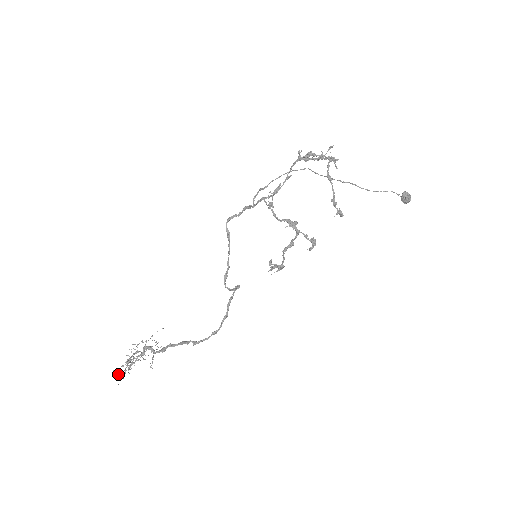
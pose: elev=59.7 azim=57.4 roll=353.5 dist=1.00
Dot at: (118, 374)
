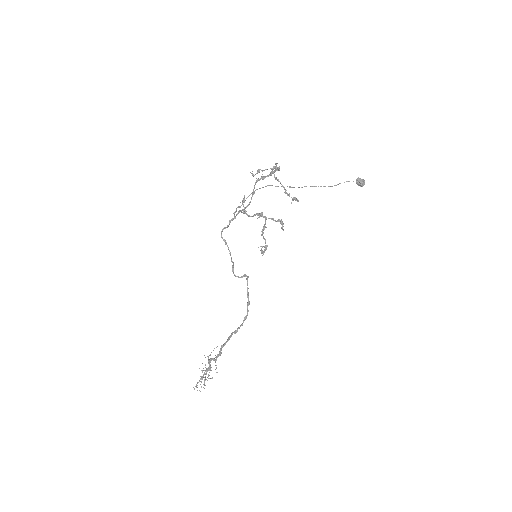
Dot at: (197, 390)
